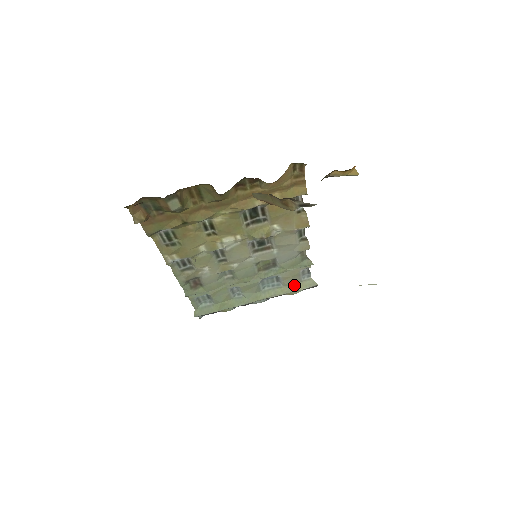
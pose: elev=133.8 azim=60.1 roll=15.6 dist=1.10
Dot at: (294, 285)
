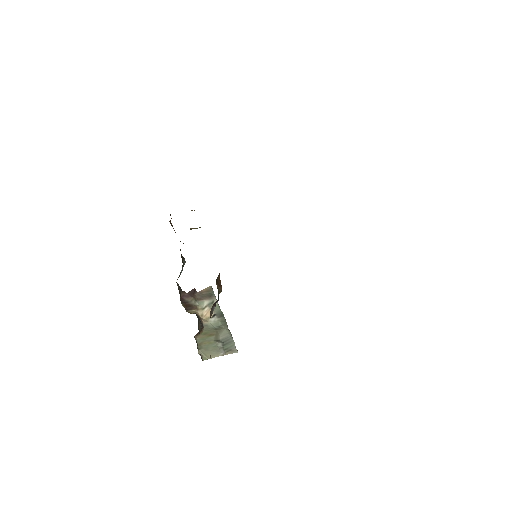
Dot at: occluded
